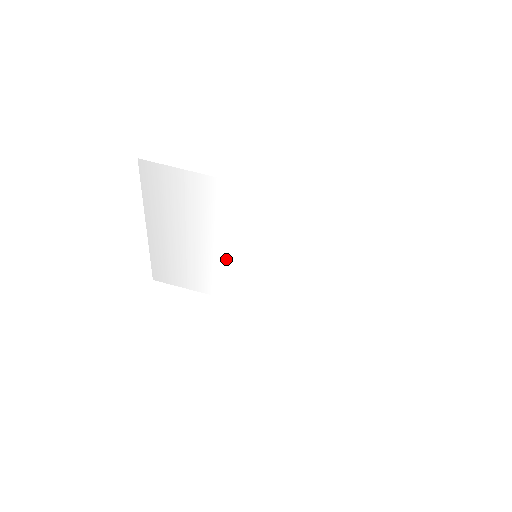
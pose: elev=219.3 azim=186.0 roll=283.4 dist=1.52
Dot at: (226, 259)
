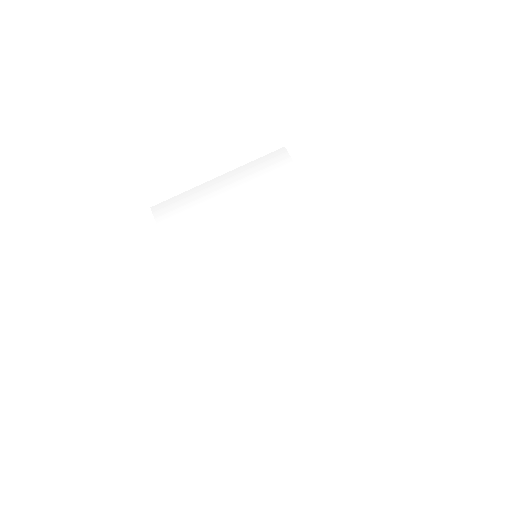
Dot at: (232, 240)
